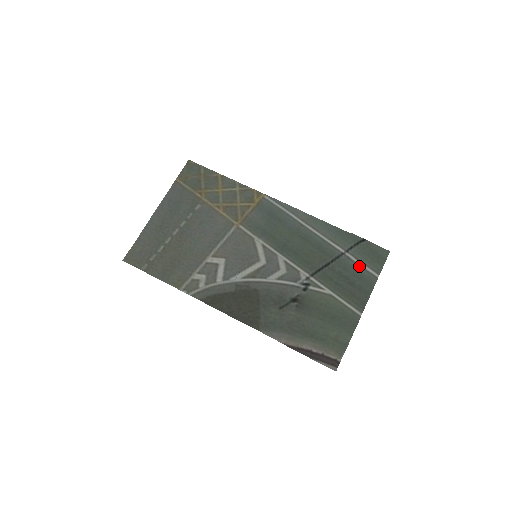
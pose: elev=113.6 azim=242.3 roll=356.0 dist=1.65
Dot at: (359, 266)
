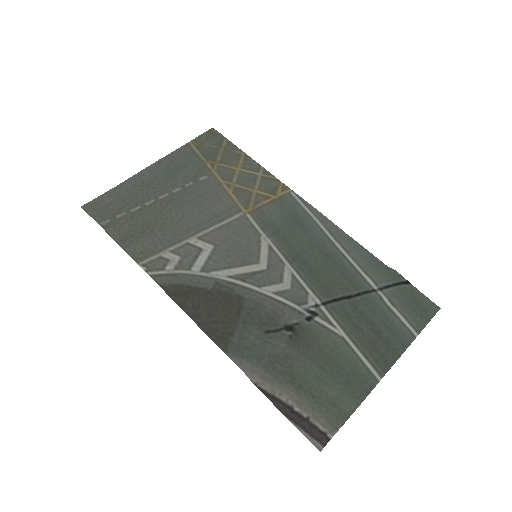
Dot at: (393, 313)
